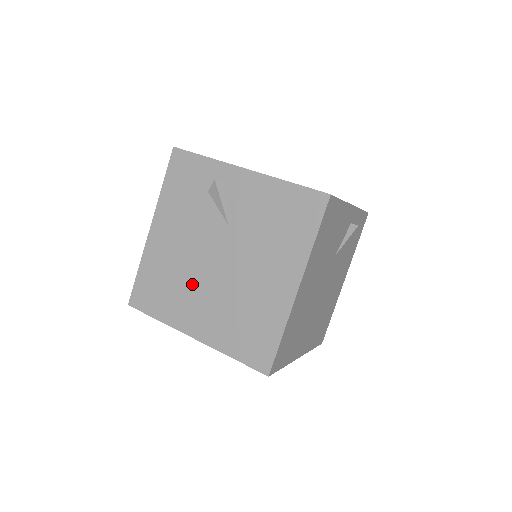
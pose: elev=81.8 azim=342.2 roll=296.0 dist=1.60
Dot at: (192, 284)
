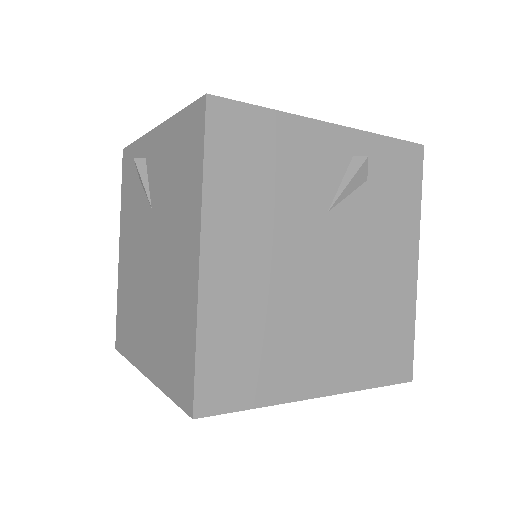
Dot at: (140, 301)
